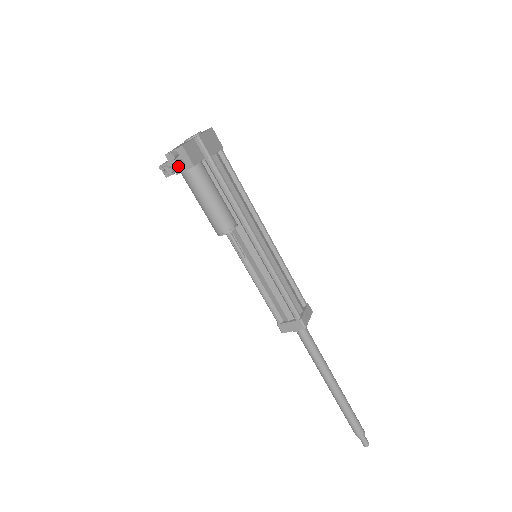
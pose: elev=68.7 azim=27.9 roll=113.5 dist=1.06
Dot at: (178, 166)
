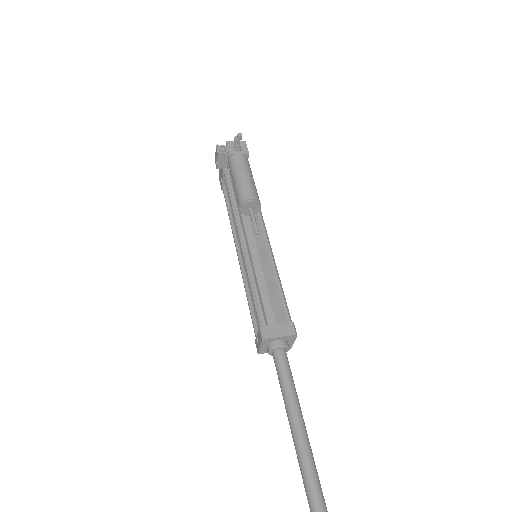
Dot at: (239, 144)
